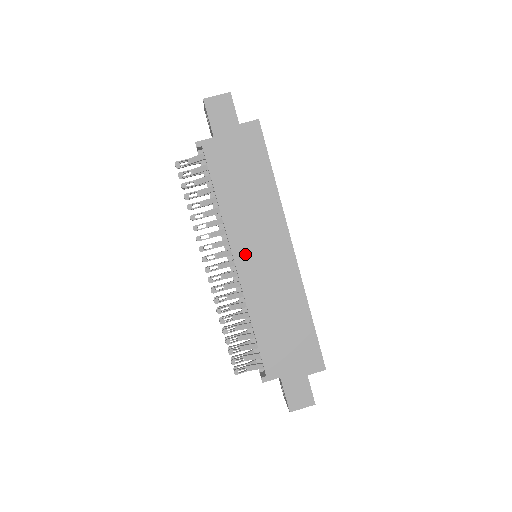
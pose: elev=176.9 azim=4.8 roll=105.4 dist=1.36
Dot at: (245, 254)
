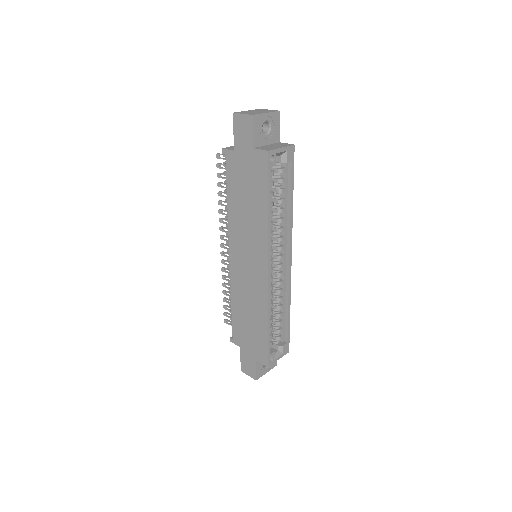
Dot at: (237, 254)
